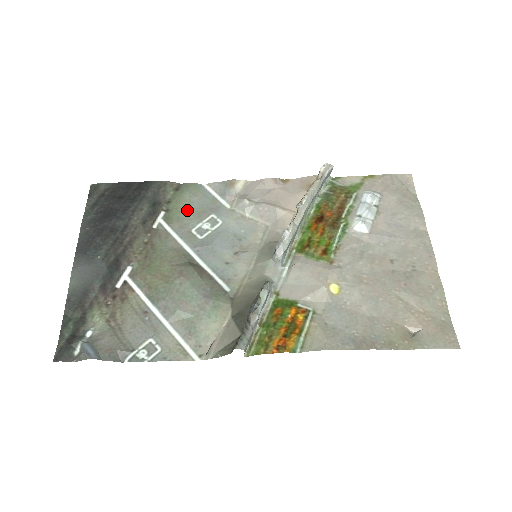
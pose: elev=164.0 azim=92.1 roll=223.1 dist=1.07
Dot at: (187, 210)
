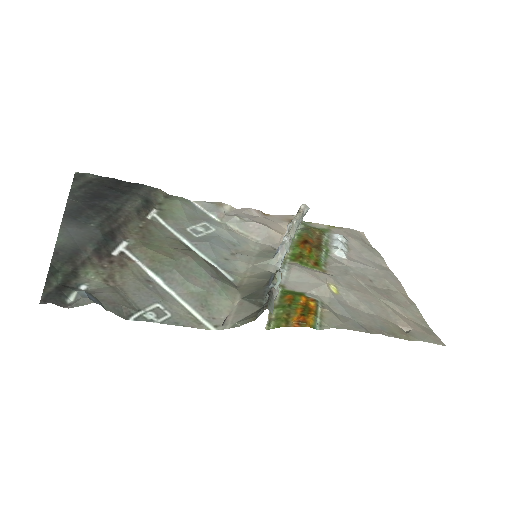
Dot at: (180, 213)
